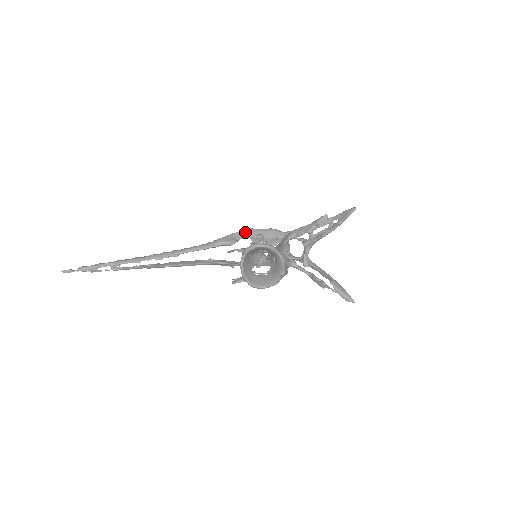
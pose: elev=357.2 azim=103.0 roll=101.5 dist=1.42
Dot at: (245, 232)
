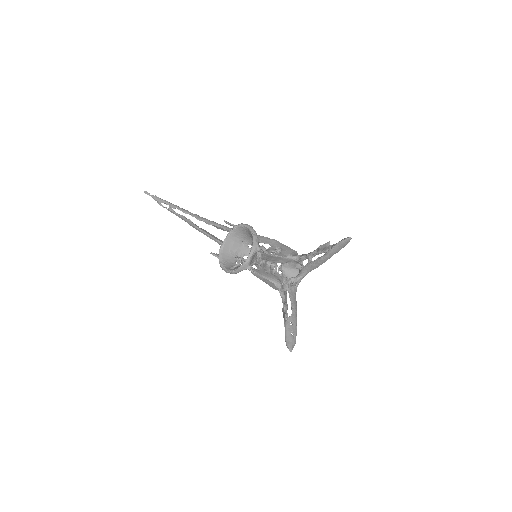
Dot at: (273, 240)
